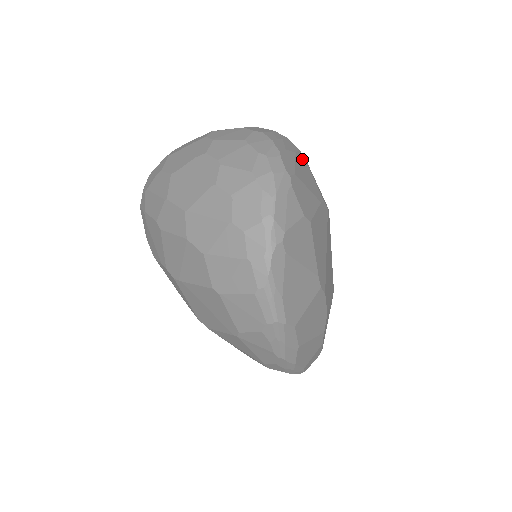
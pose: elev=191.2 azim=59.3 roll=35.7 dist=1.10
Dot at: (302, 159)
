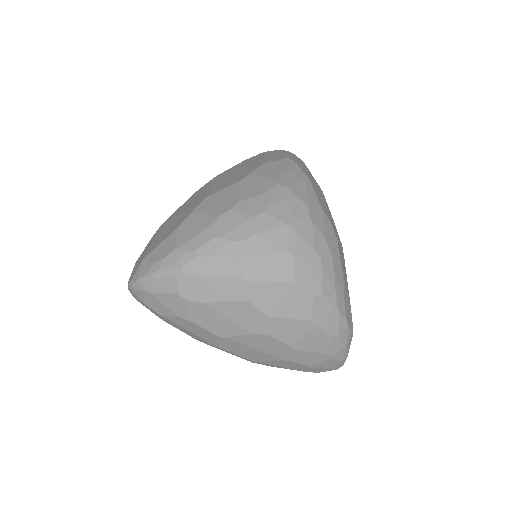
Dot at: (340, 256)
